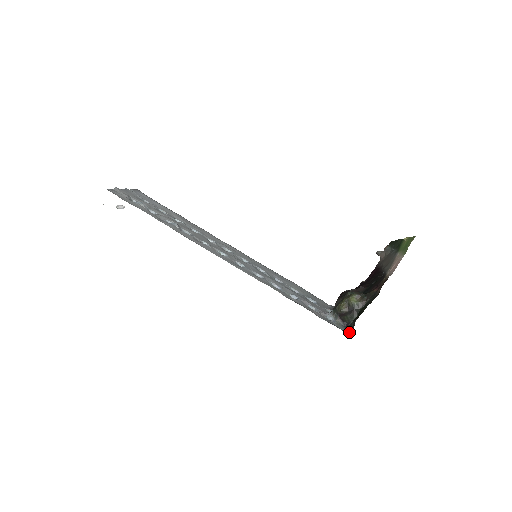
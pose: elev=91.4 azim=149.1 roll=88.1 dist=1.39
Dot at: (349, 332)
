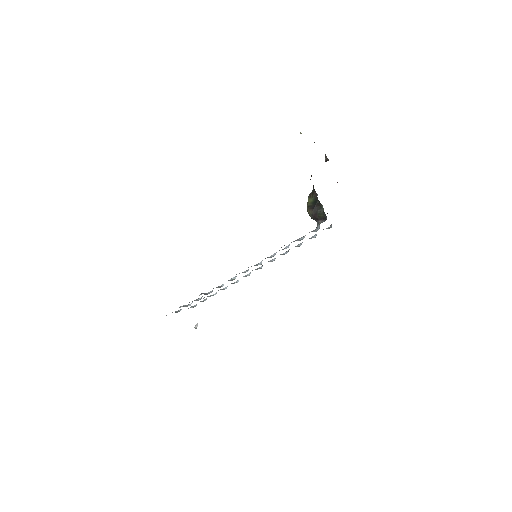
Dot at: occluded
